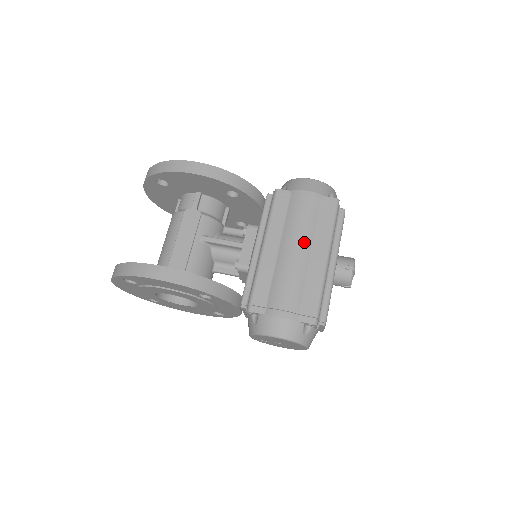
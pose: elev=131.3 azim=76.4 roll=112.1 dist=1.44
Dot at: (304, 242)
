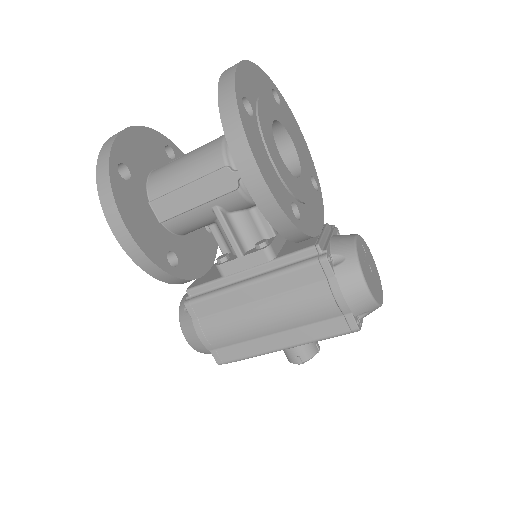
Dot at: (282, 323)
